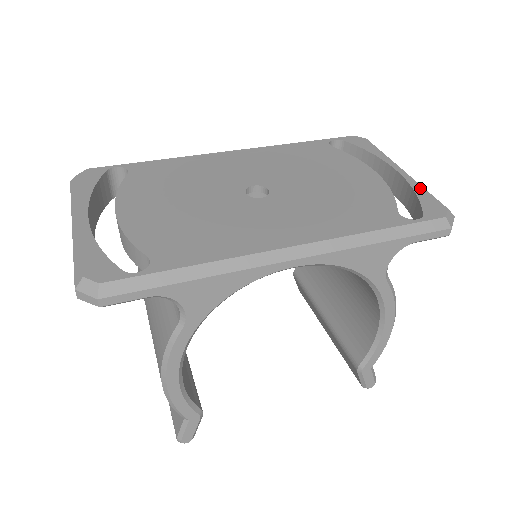
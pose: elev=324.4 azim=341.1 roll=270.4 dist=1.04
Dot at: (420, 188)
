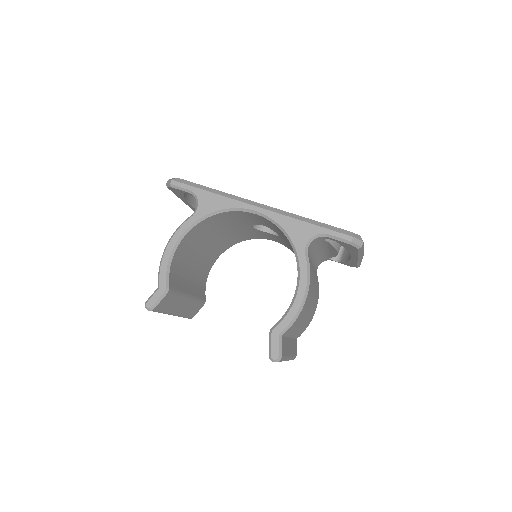
Dot at: occluded
